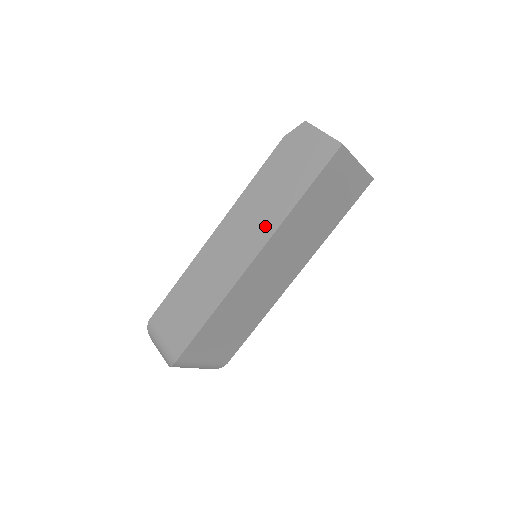
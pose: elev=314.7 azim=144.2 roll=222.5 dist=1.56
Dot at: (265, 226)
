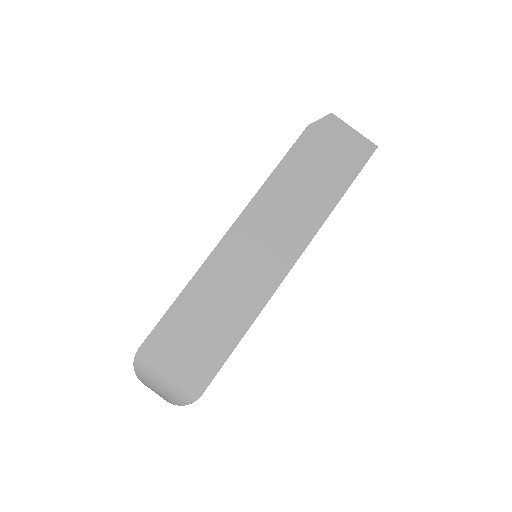
Dot at: (302, 226)
